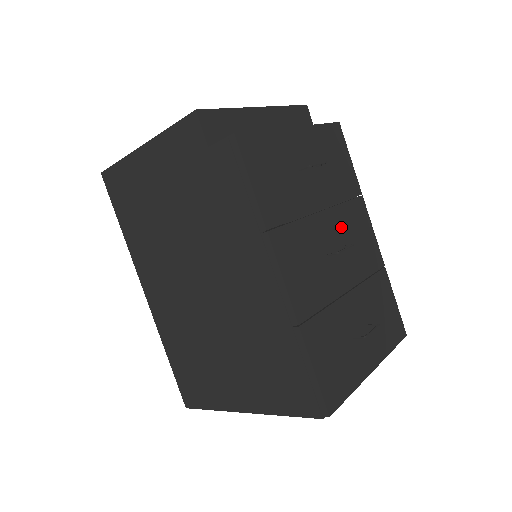
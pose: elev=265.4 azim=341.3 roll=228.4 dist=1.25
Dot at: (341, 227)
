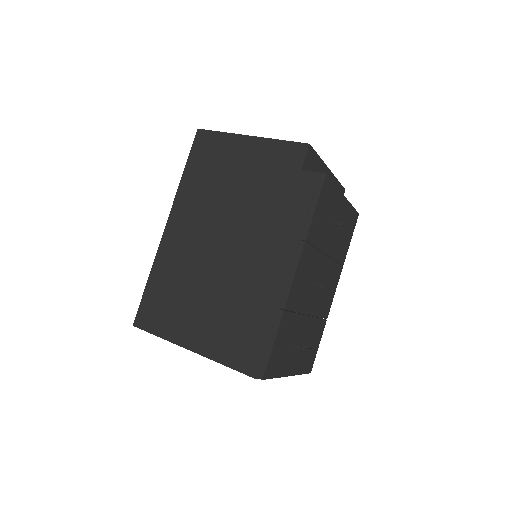
Dot at: (327, 274)
